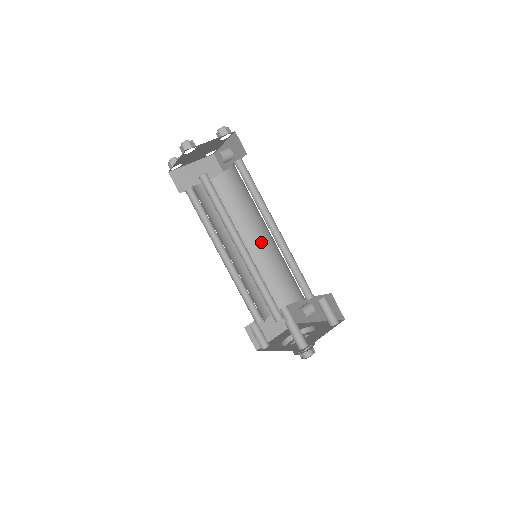
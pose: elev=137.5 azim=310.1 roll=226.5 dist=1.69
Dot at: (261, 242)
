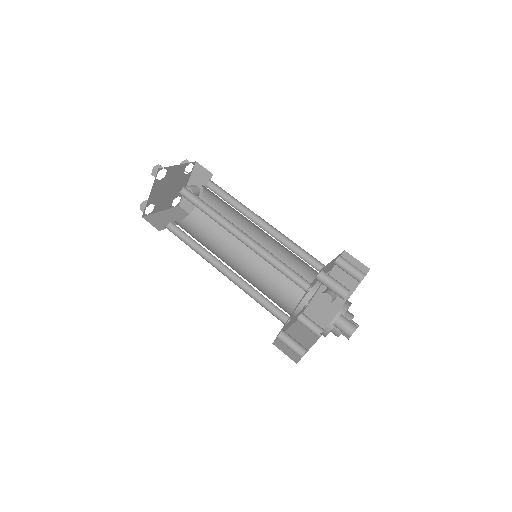
Dot at: (254, 254)
